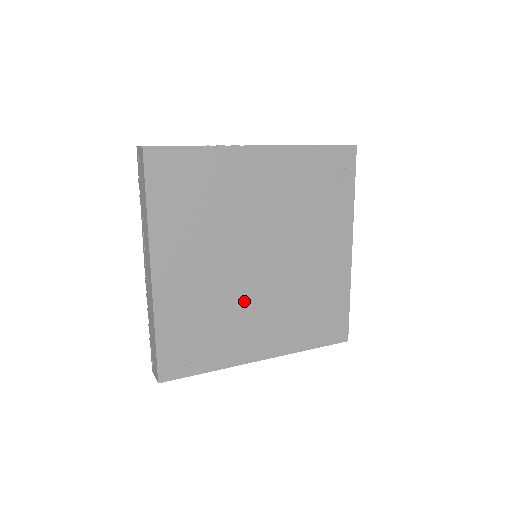
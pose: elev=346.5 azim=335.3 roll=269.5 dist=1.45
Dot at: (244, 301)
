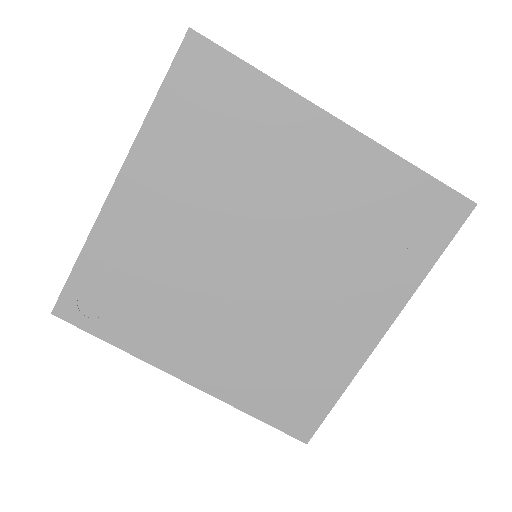
Dot at: (203, 295)
